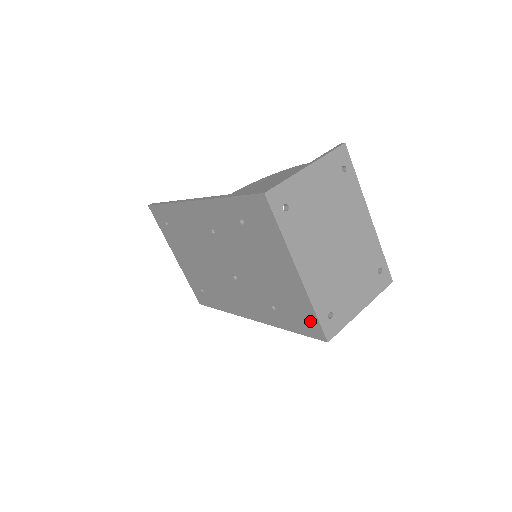
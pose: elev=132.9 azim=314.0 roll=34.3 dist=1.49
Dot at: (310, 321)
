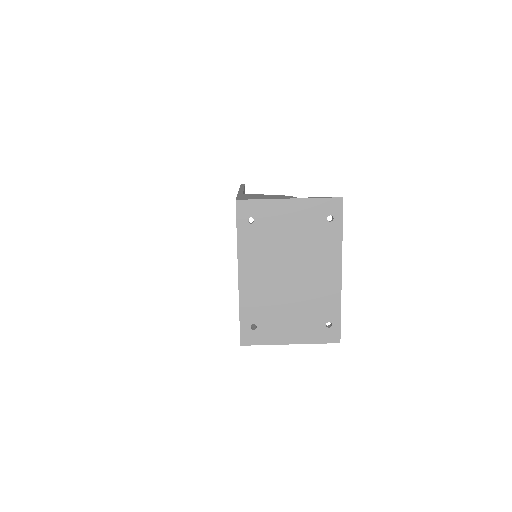
Dot at: occluded
